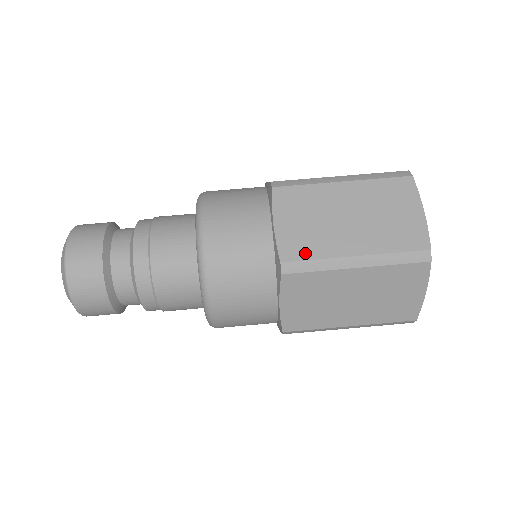
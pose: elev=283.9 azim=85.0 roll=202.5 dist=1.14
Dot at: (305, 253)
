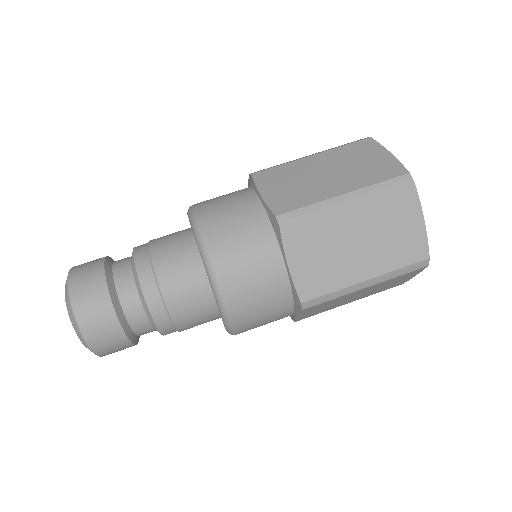
Dot at: (322, 289)
